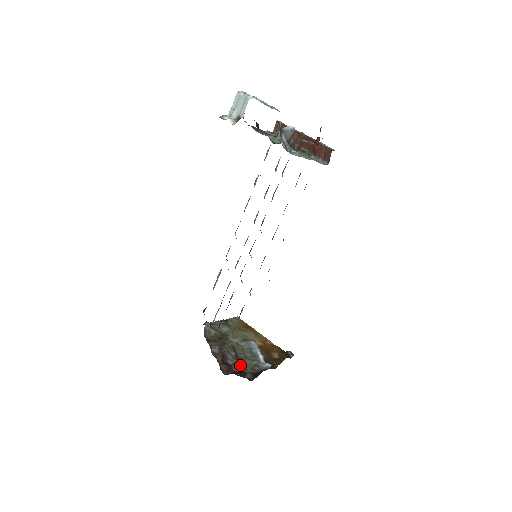
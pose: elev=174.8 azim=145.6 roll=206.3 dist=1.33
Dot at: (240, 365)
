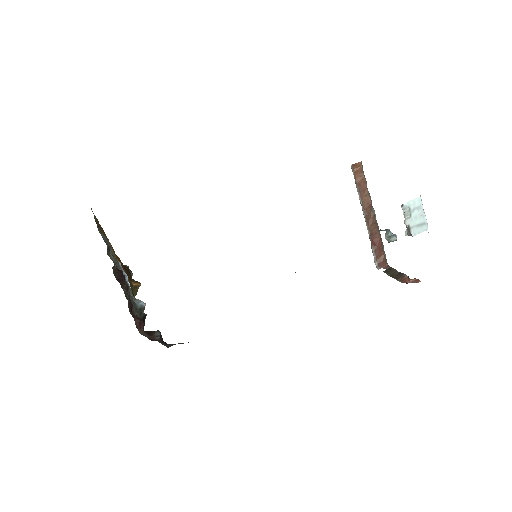
Dot at: (133, 310)
